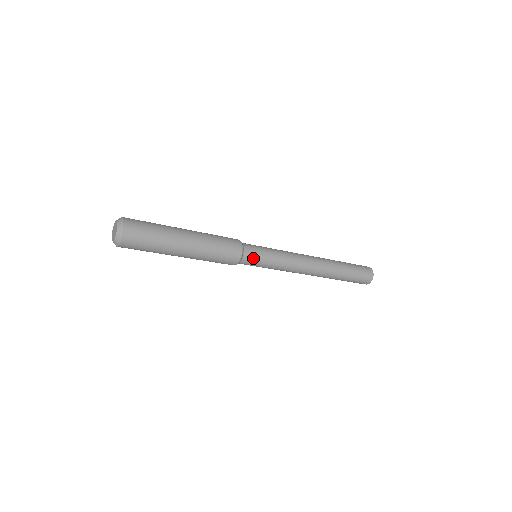
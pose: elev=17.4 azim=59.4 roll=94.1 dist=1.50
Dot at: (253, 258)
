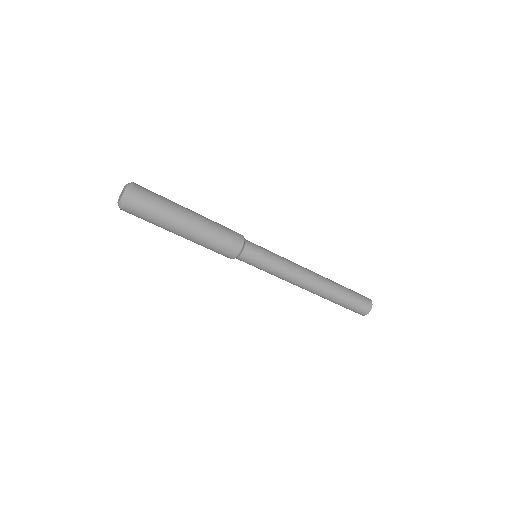
Dot at: (250, 259)
